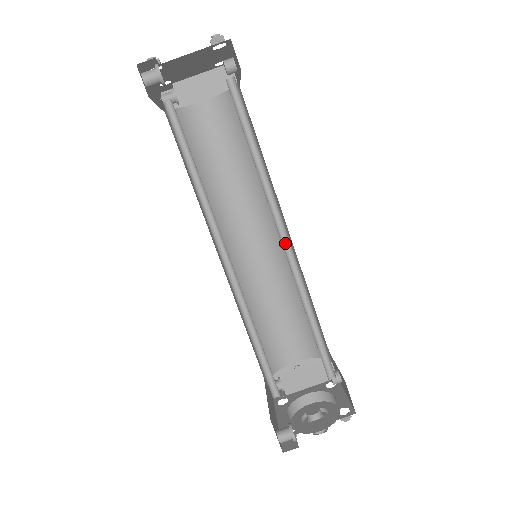
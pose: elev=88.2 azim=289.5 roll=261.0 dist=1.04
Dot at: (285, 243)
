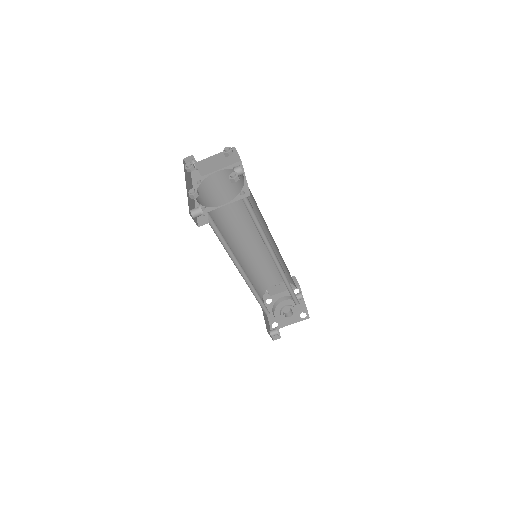
Dot at: (275, 258)
